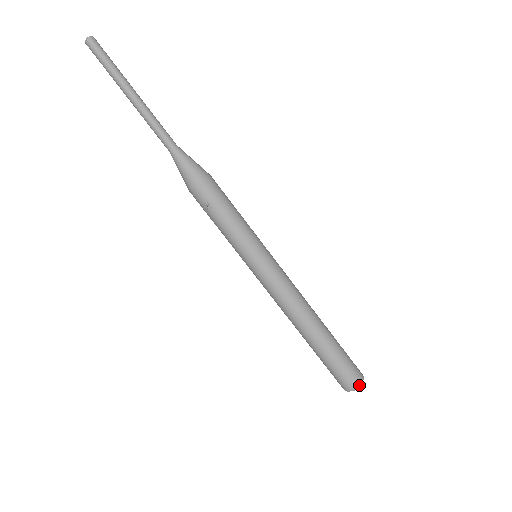
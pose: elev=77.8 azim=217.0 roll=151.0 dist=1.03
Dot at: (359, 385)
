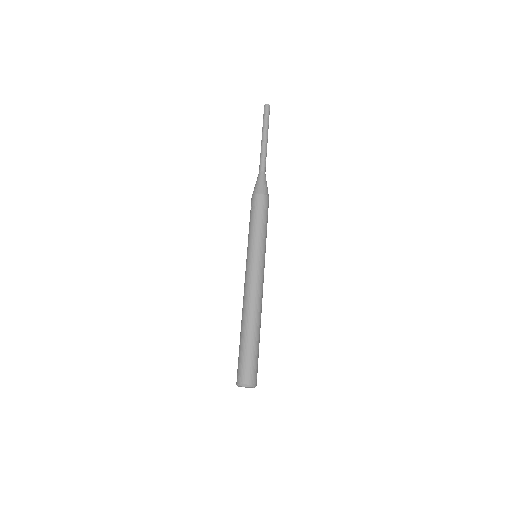
Dot at: (247, 384)
